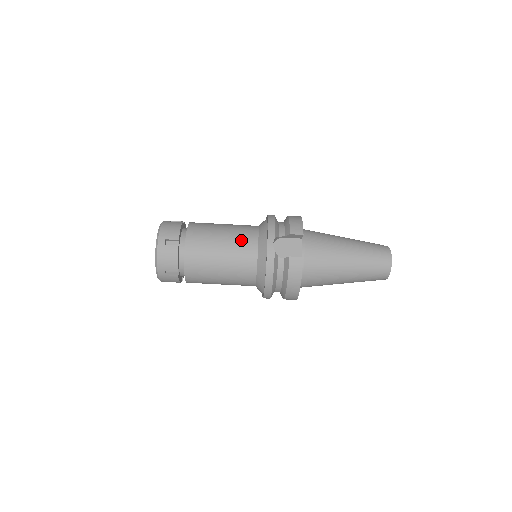
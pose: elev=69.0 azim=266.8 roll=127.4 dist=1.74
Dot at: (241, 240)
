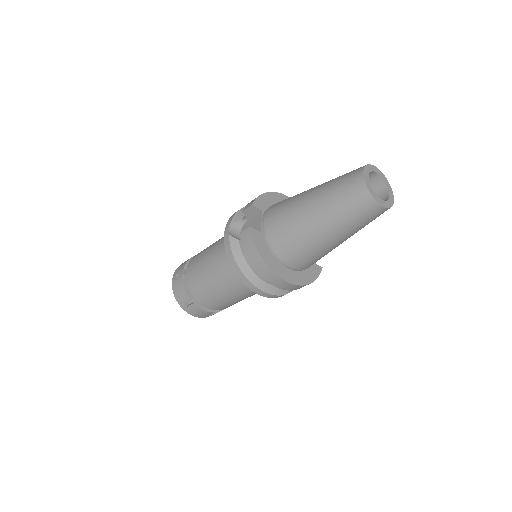
Dot at: (220, 243)
